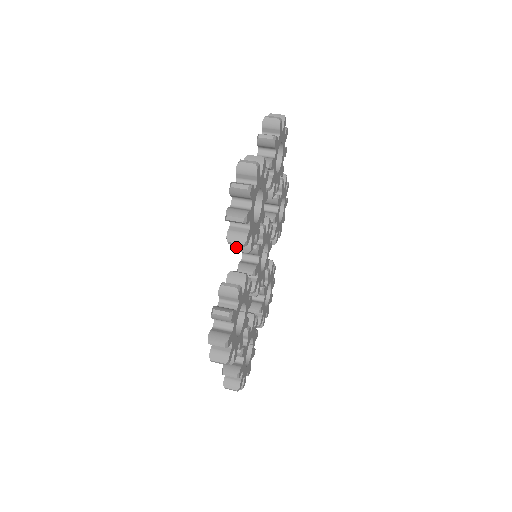
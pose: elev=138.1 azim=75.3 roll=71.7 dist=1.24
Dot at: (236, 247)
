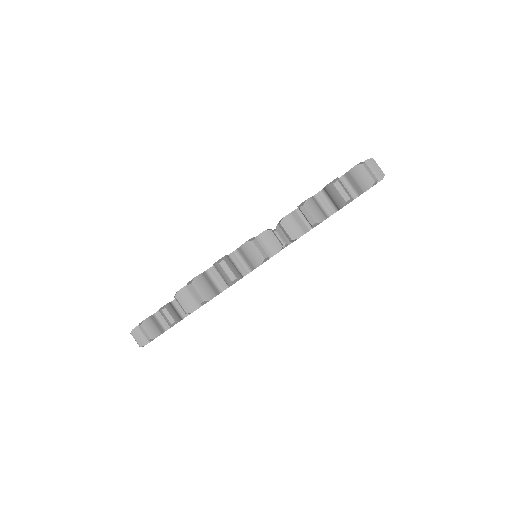
Dot at: occluded
